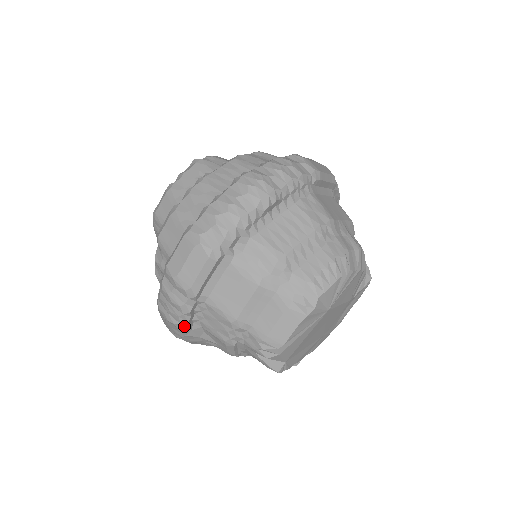
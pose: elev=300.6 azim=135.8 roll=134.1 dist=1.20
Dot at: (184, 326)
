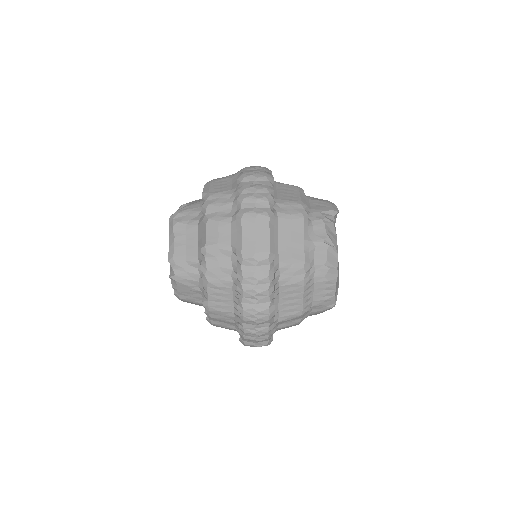
Dot at: occluded
